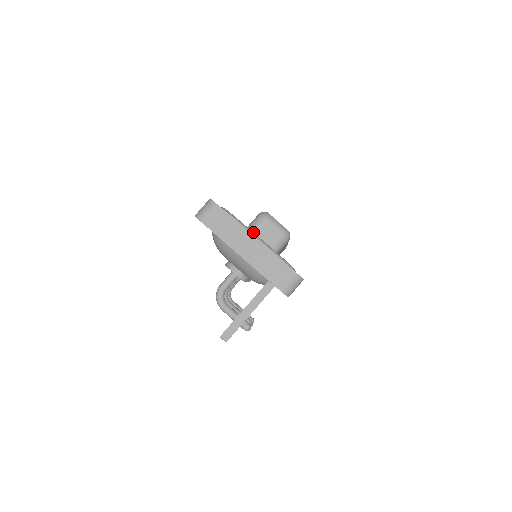
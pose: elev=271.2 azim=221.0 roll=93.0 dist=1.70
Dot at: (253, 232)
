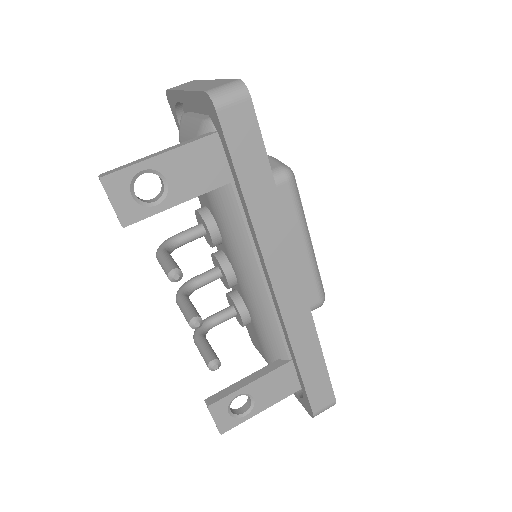
Dot at: occluded
